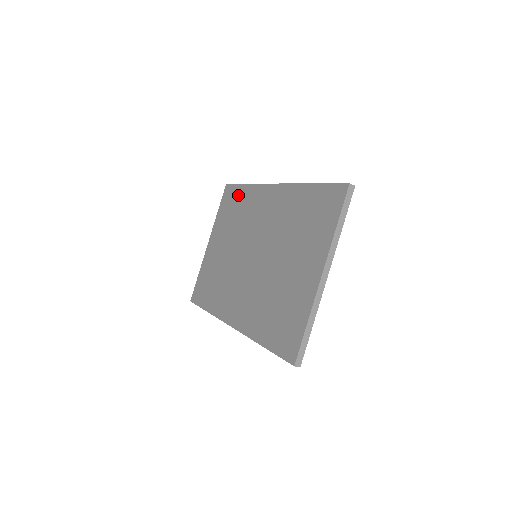
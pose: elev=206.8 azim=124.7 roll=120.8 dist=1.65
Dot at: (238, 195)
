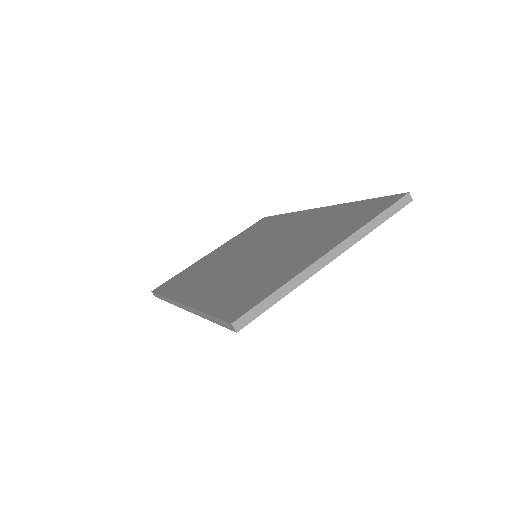
Dot at: (272, 220)
